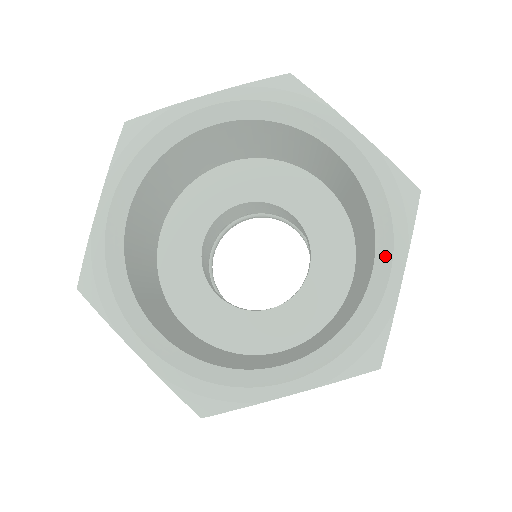
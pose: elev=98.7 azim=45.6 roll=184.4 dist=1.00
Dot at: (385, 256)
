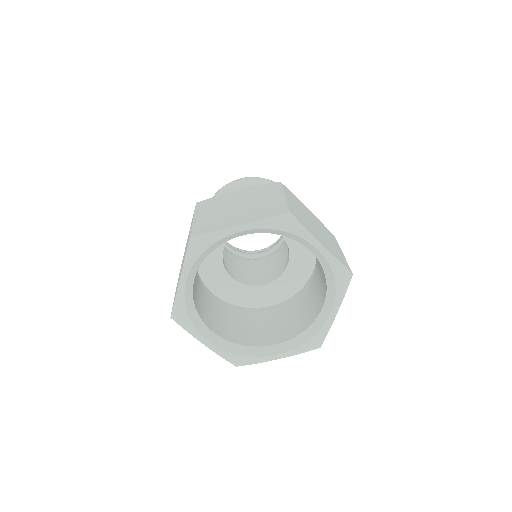
Dot at: (330, 303)
